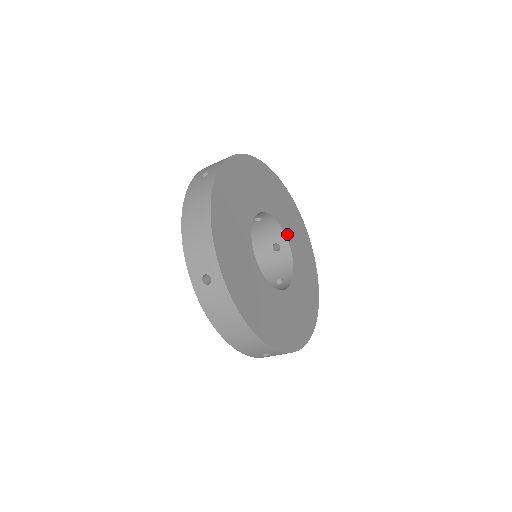
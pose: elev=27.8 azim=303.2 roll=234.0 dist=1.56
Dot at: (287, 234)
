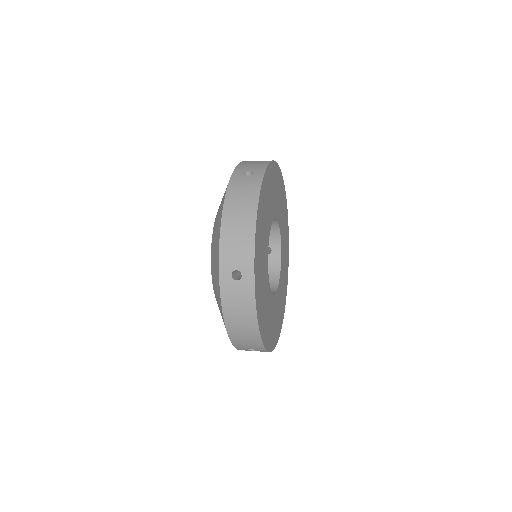
Dot at: (277, 216)
